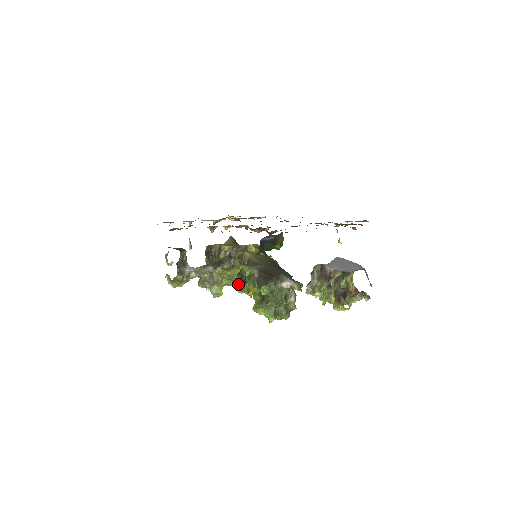
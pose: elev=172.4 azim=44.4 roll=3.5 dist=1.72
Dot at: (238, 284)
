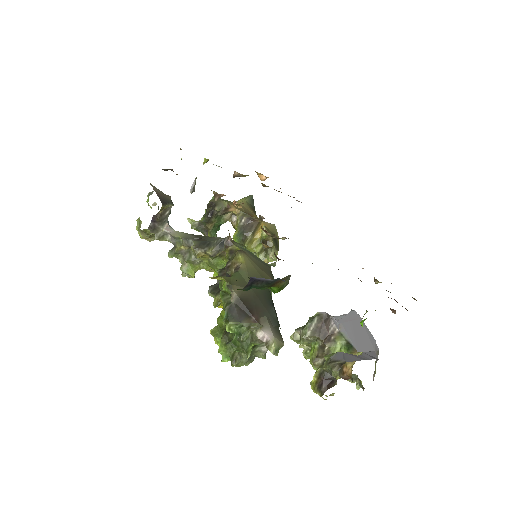
Dot at: occluded
